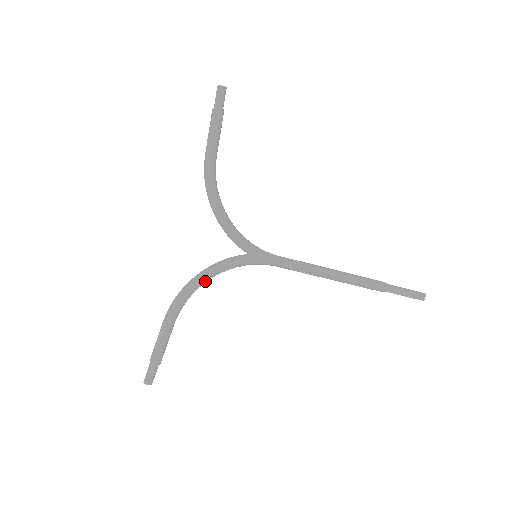
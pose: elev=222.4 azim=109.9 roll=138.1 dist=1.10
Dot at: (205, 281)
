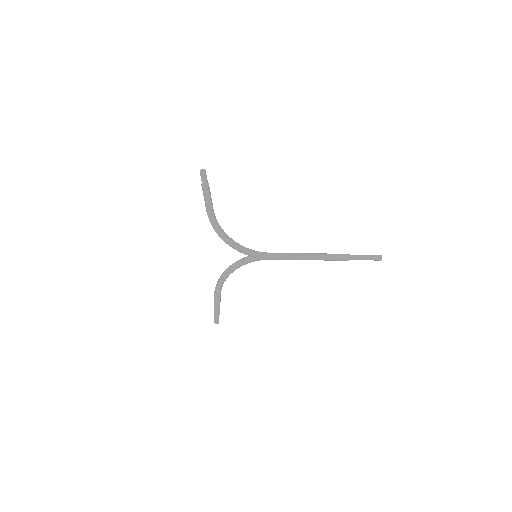
Dot at: occluded
